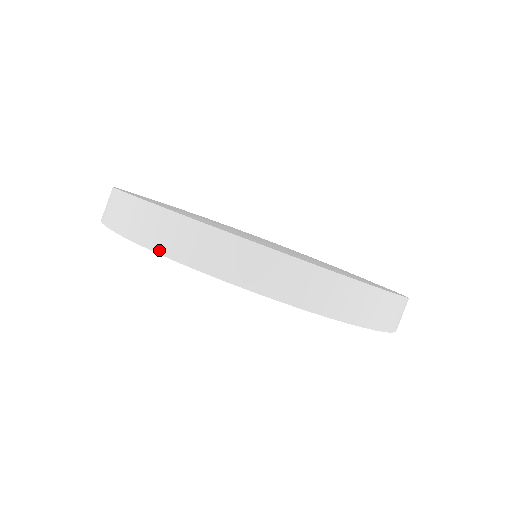
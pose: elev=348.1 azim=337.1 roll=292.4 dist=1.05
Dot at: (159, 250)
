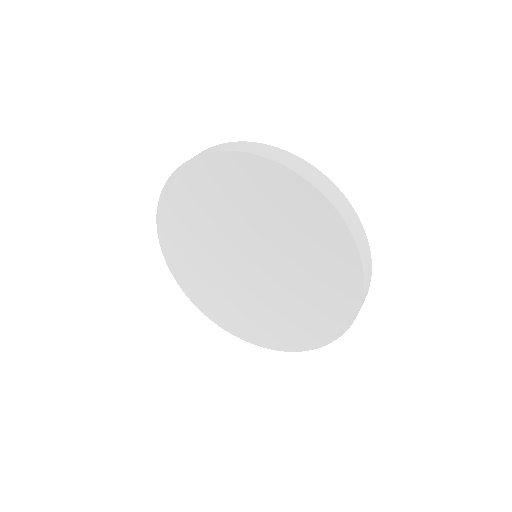
Dot at: (313, 183)
